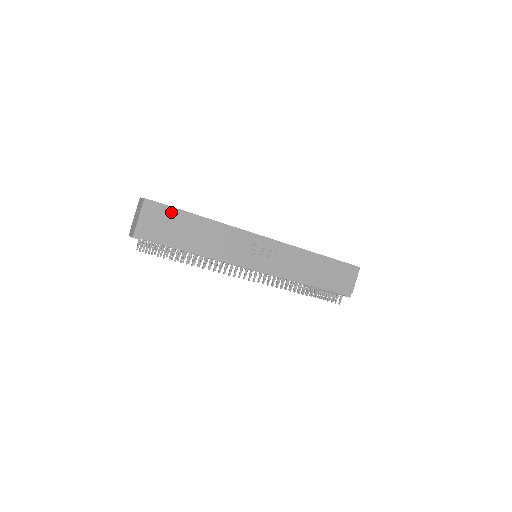
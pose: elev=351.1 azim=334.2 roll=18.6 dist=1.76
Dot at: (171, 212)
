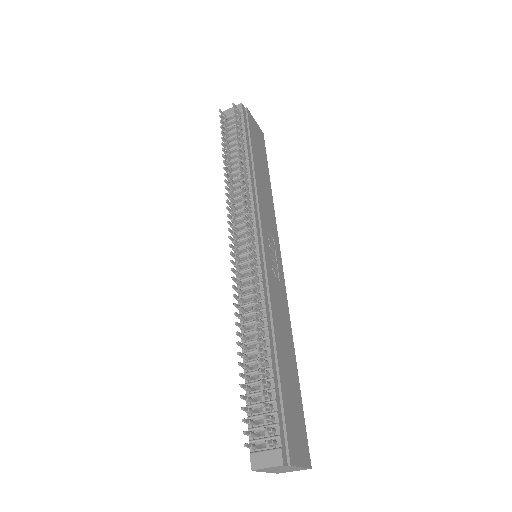
Dot at: (264, 153)
